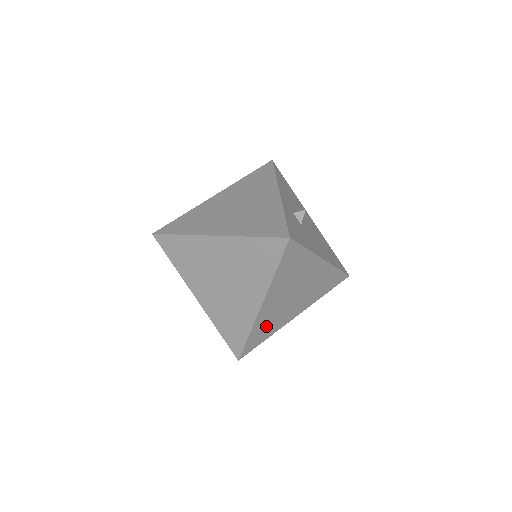
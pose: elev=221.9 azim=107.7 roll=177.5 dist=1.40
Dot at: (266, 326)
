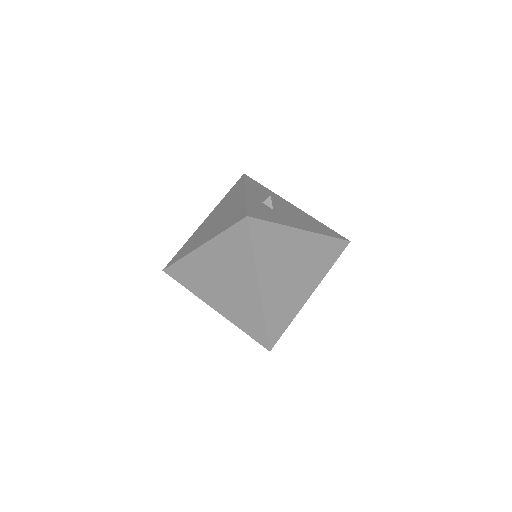
Dot at: (280, 310)
